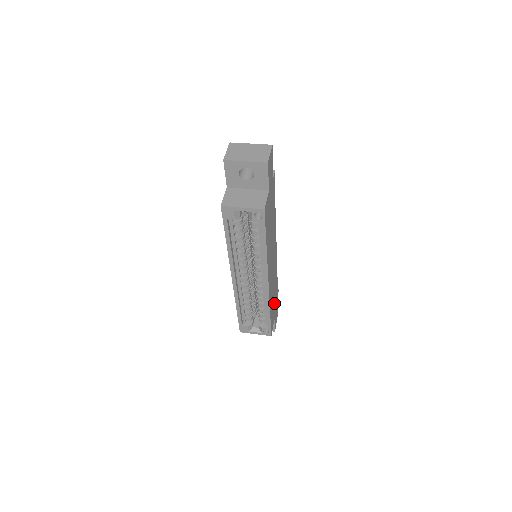
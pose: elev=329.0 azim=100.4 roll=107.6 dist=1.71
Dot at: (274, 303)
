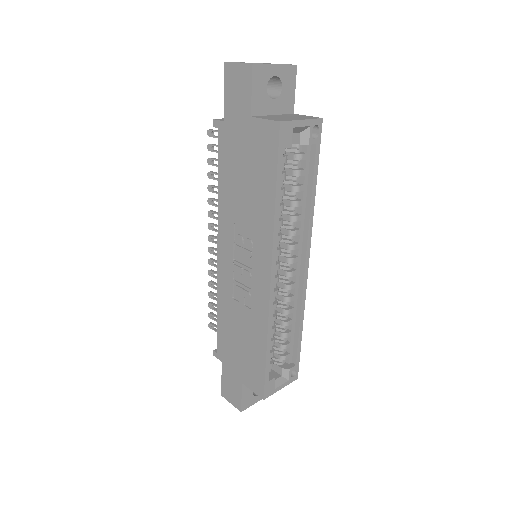
Dot at: occluded
